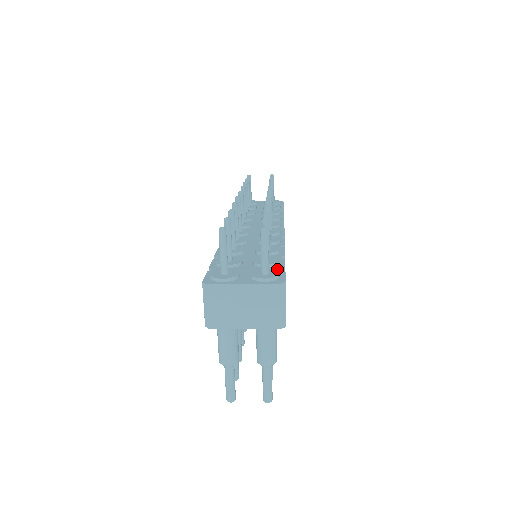
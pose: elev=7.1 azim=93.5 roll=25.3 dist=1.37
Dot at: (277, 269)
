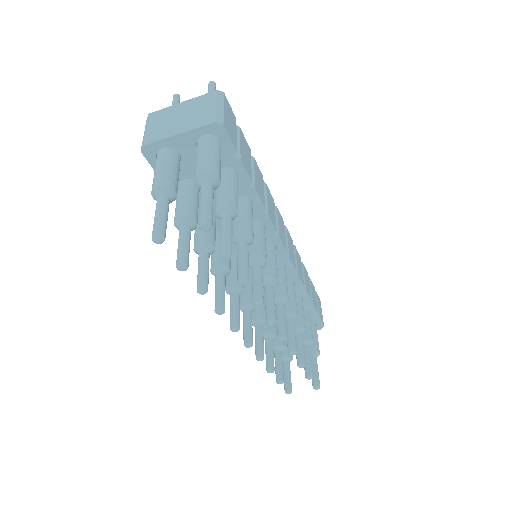
Dot at: occluded
